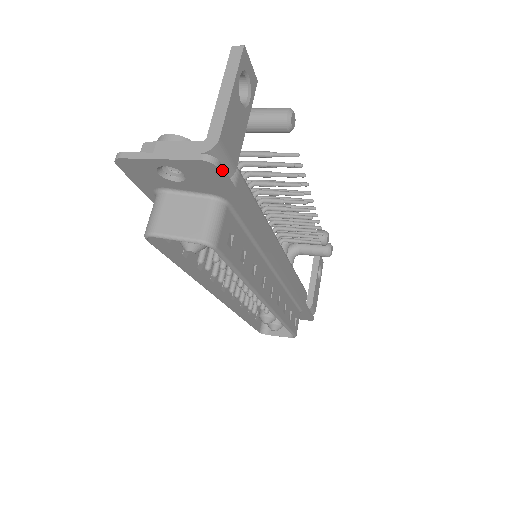
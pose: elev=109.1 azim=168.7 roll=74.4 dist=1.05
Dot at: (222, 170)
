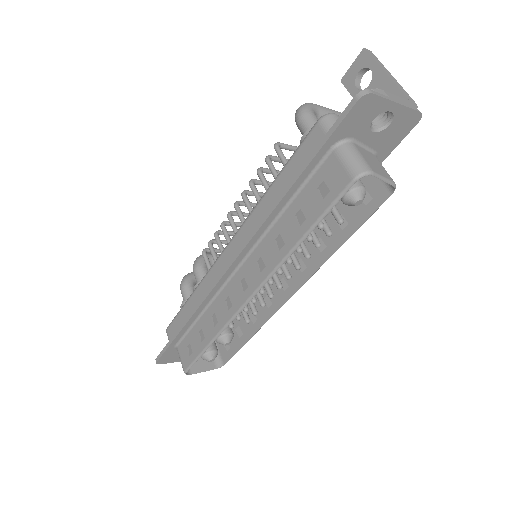
Dot at: (411, 127)
